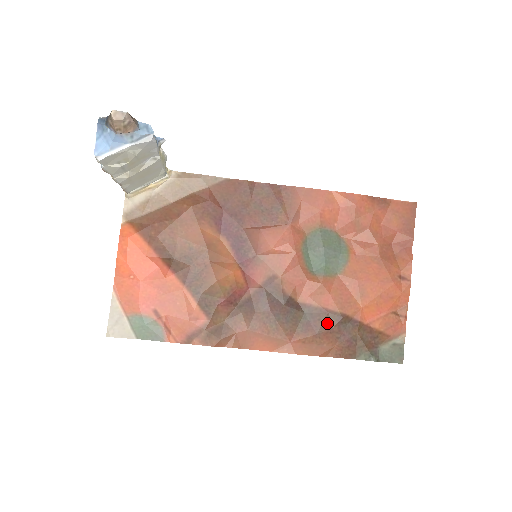
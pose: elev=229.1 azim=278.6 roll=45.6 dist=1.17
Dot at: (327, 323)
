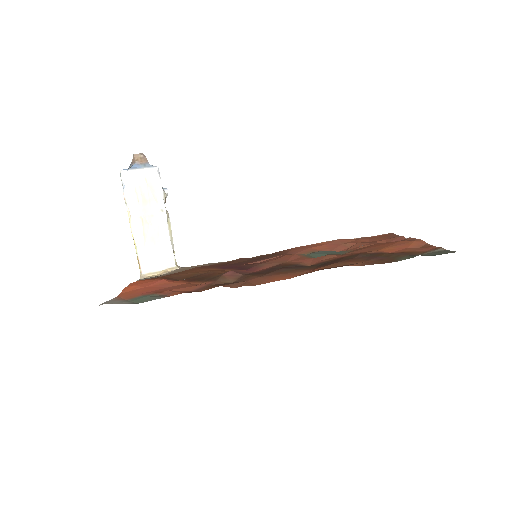
Dot at: (346, 259)
